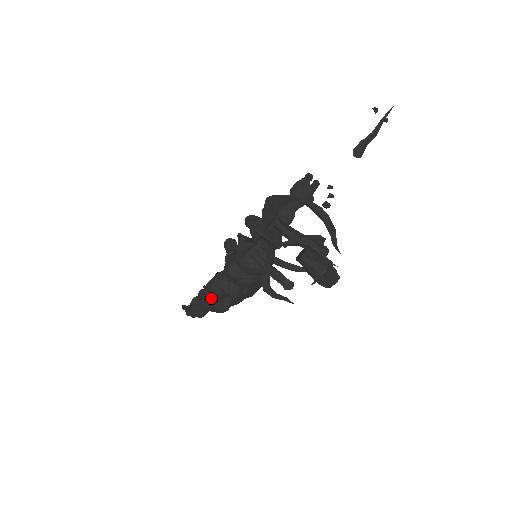
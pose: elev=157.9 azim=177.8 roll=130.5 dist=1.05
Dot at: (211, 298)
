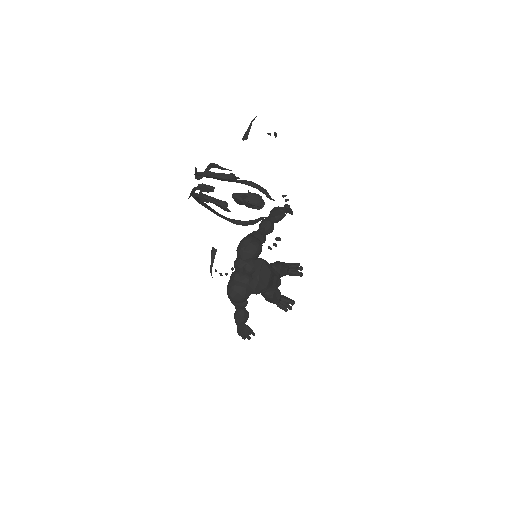
Dot at: (230, 286)
